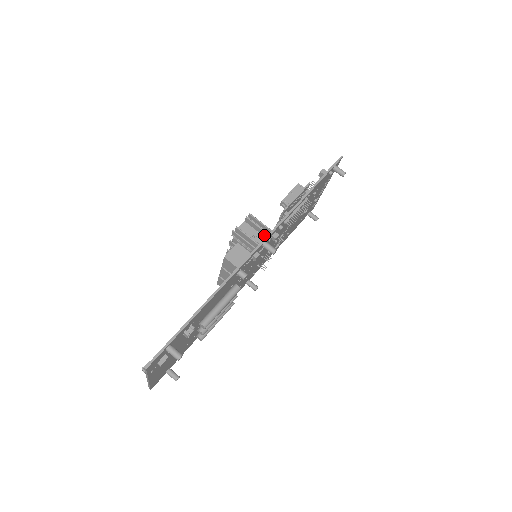
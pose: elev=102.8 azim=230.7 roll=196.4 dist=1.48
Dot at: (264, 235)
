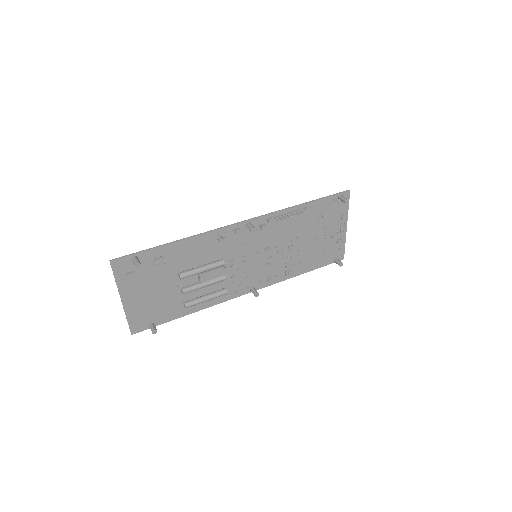
Dot at: occluded
